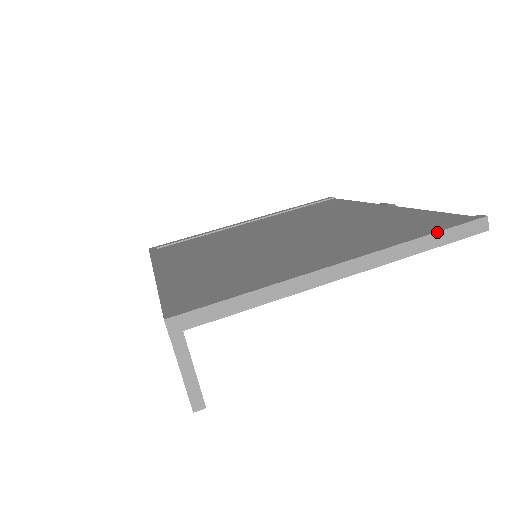
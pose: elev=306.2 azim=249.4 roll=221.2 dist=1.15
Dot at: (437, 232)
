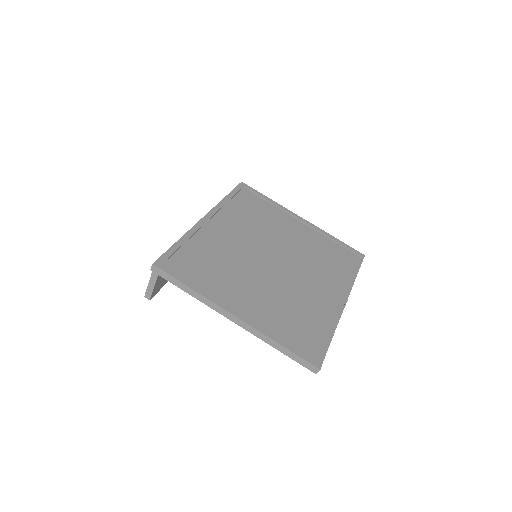
Dot at: (289, 350)
